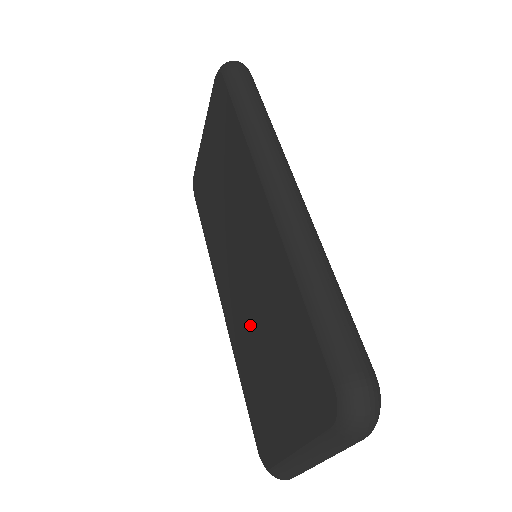
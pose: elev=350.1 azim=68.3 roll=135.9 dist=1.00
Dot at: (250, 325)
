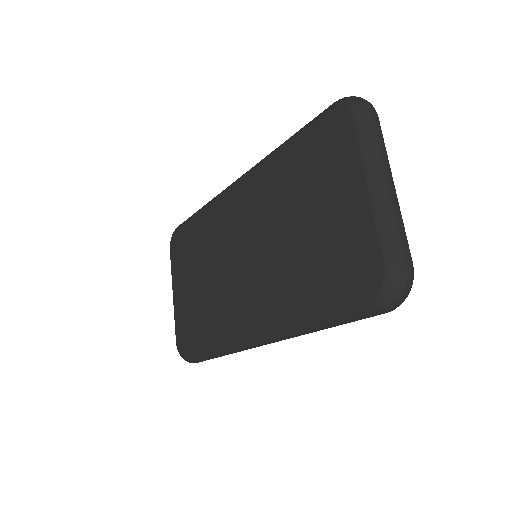
Dot at: (281, 254)
